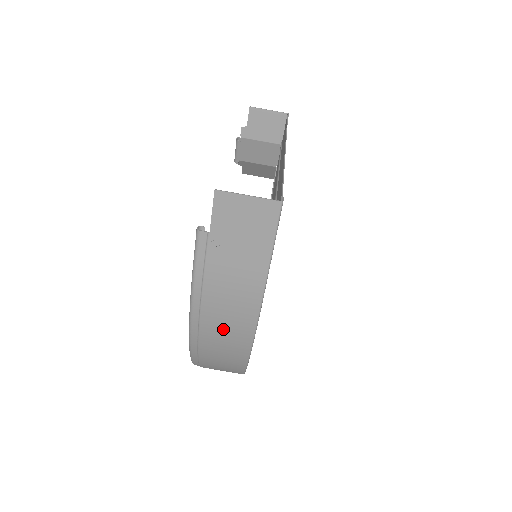
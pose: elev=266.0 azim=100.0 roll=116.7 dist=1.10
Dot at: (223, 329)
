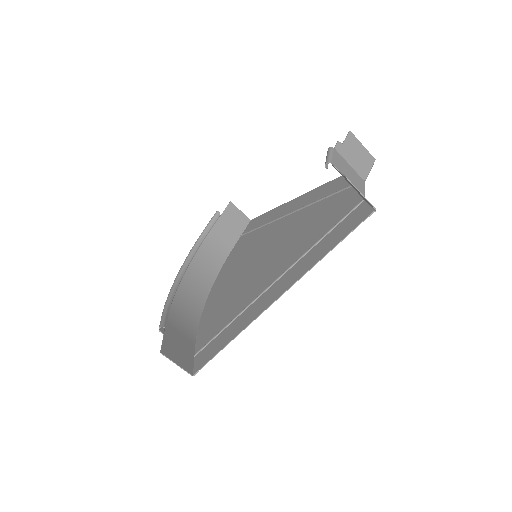
Dot at: (187, 301)
